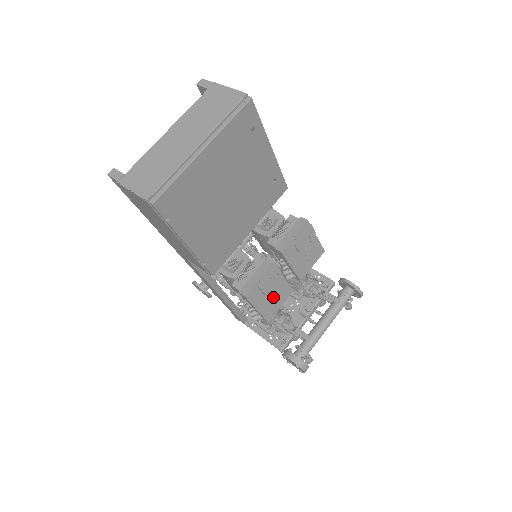
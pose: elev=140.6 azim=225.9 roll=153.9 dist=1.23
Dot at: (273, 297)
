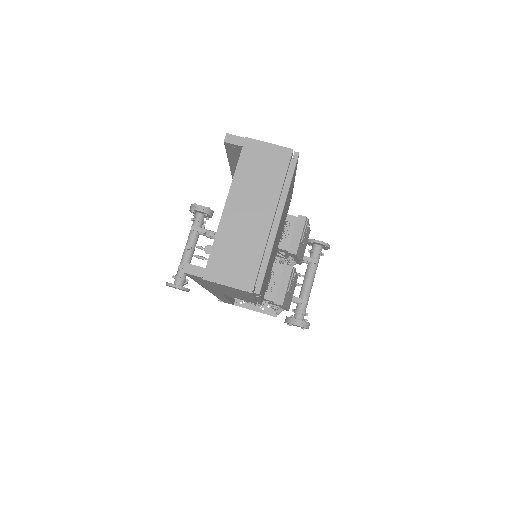
Dot at: (291, 291)
